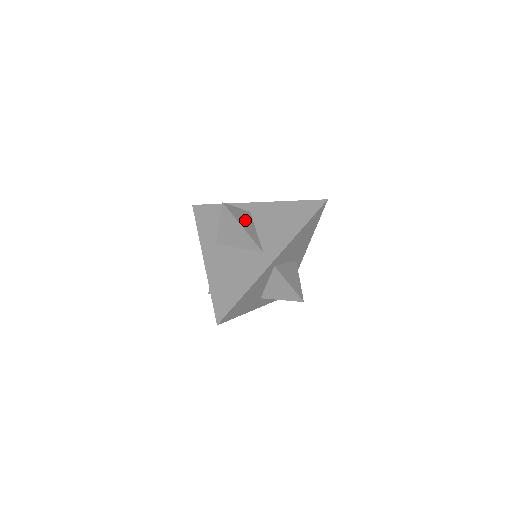
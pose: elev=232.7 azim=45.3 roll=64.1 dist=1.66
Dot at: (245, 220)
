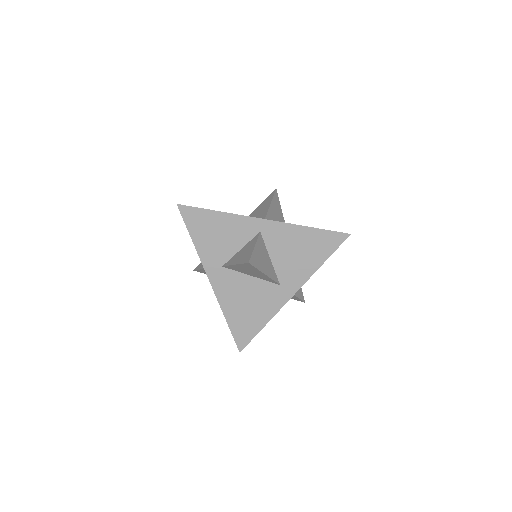
Dot at: (263, 257)
